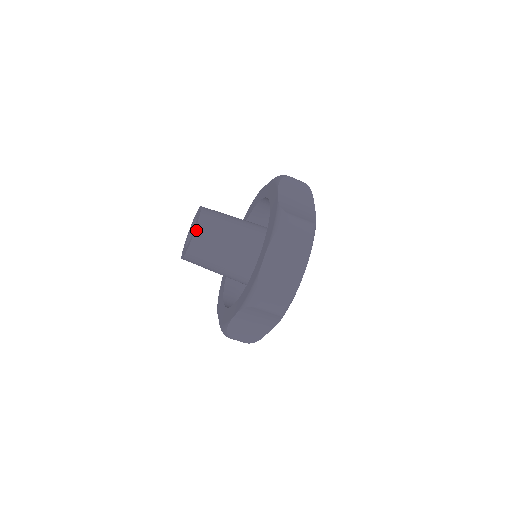
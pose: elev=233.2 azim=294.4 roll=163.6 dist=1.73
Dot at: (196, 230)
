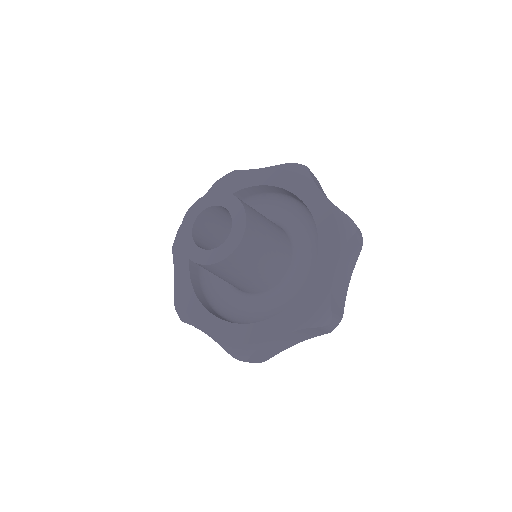
Dot at: (226, 259)
